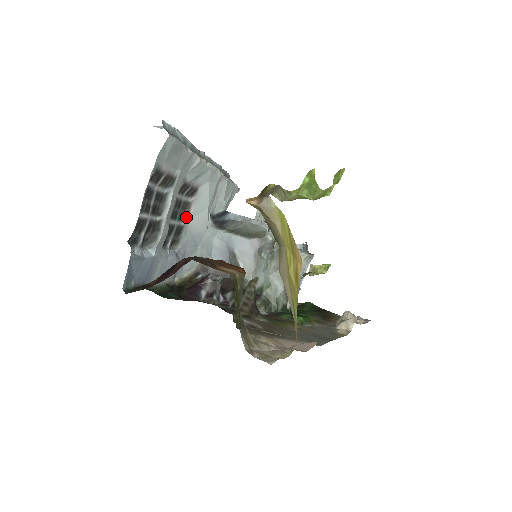
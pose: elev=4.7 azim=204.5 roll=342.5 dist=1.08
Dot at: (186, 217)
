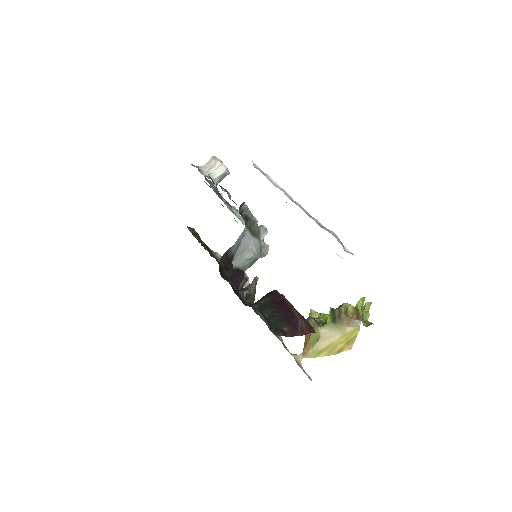
Dot at: occluded
